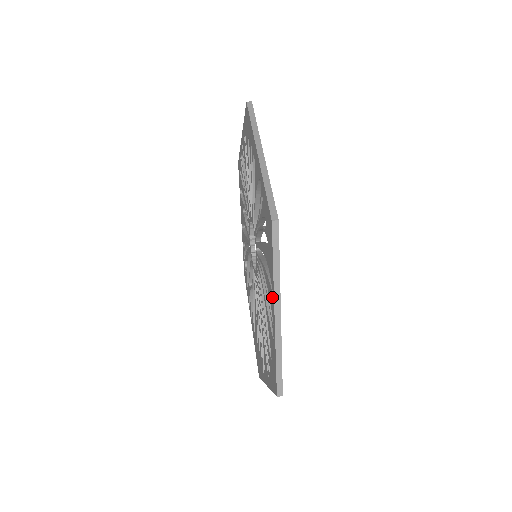
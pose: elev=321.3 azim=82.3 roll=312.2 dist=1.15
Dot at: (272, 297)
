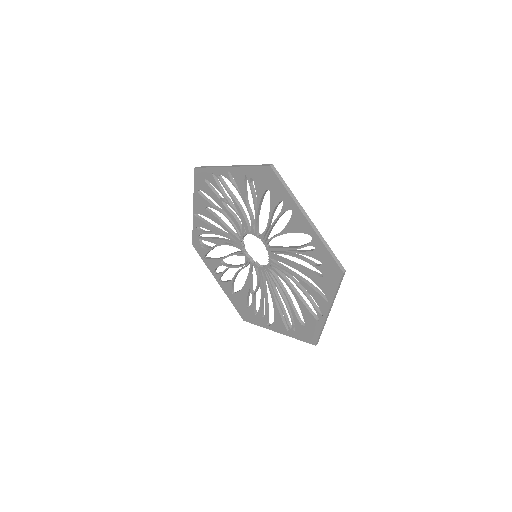
Dot at: (326, 303)
